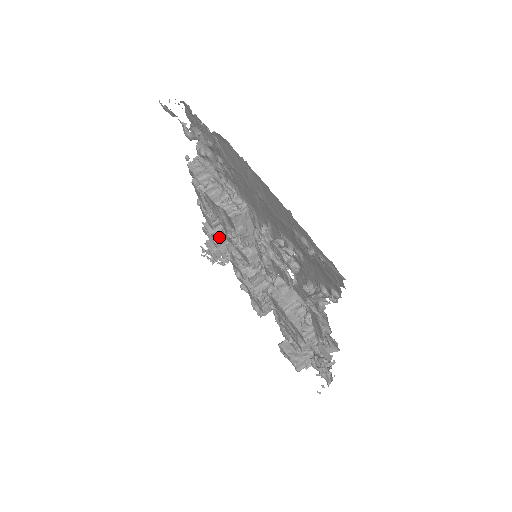
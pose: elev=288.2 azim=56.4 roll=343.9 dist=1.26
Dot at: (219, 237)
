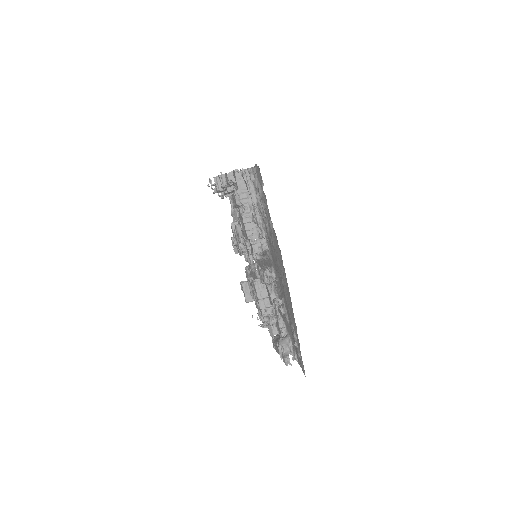
Dot at: occluded
